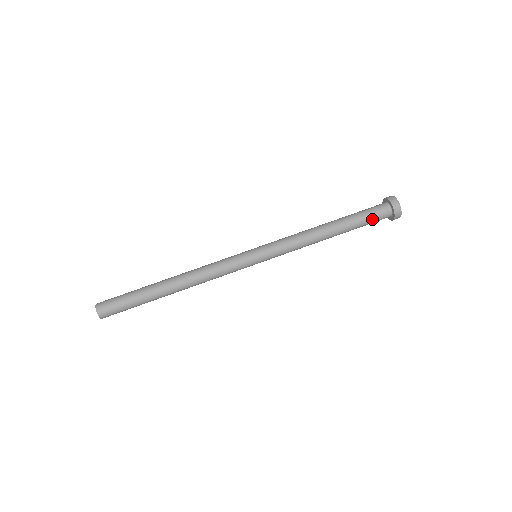
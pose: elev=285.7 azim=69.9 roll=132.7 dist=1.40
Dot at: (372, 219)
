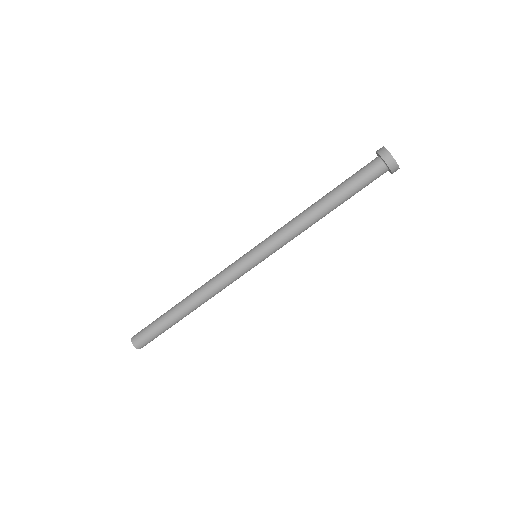
Dot at: (367, 185)
